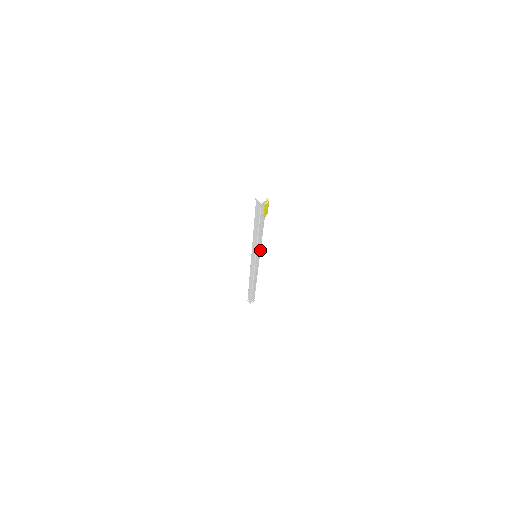
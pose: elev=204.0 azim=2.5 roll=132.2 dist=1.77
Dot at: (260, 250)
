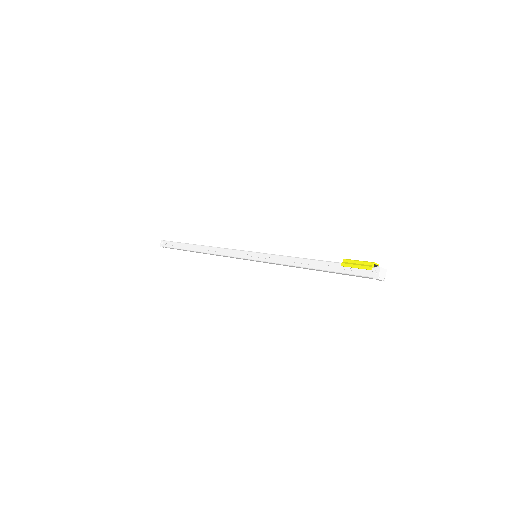
Dot at: occluded
